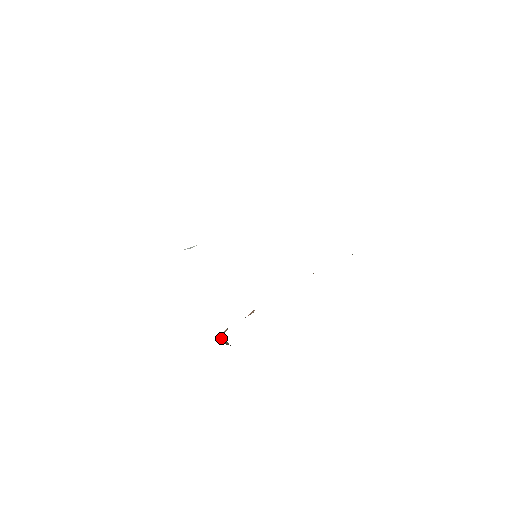
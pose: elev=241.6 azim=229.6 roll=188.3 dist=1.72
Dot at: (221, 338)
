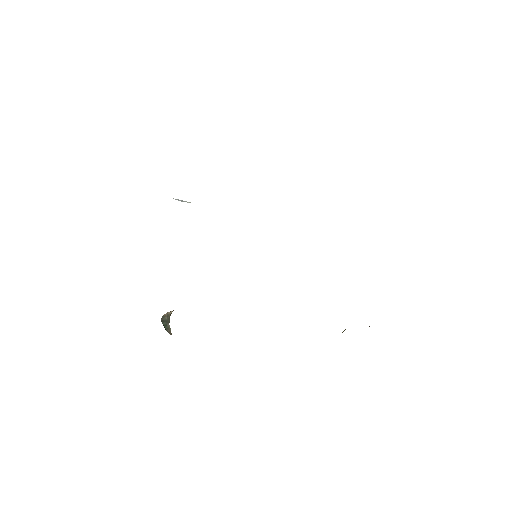
Dot at: (165, 317)
